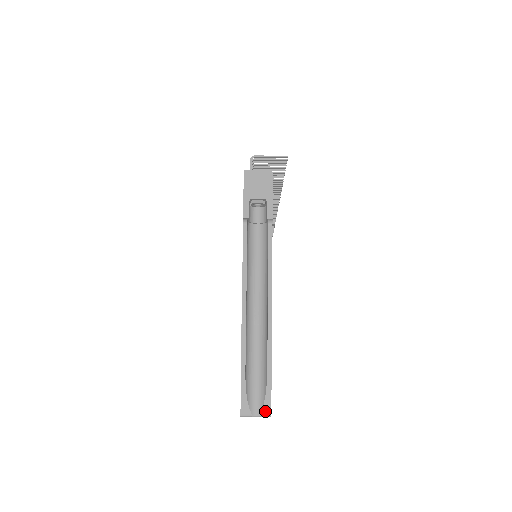
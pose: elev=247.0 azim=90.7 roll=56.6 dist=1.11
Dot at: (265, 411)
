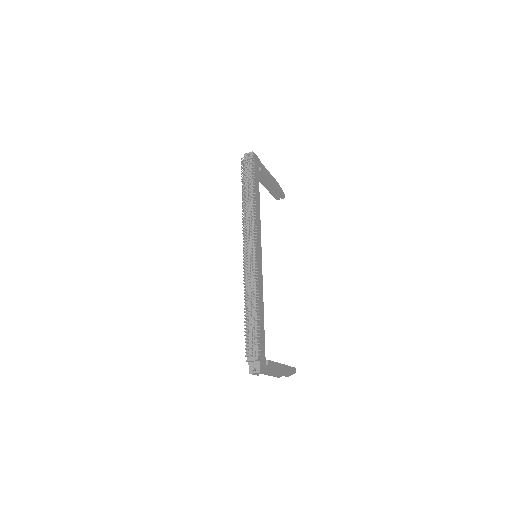
Dot at: occluded
